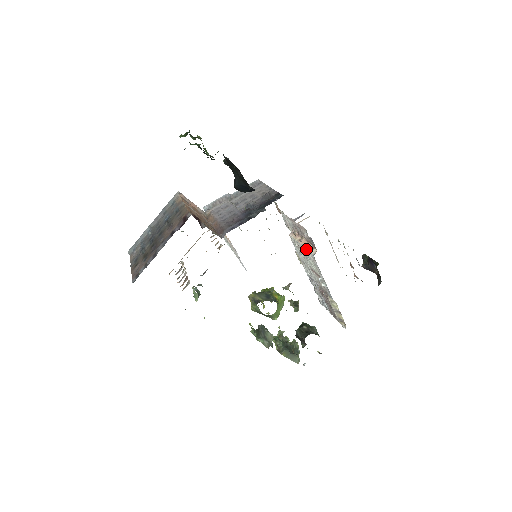
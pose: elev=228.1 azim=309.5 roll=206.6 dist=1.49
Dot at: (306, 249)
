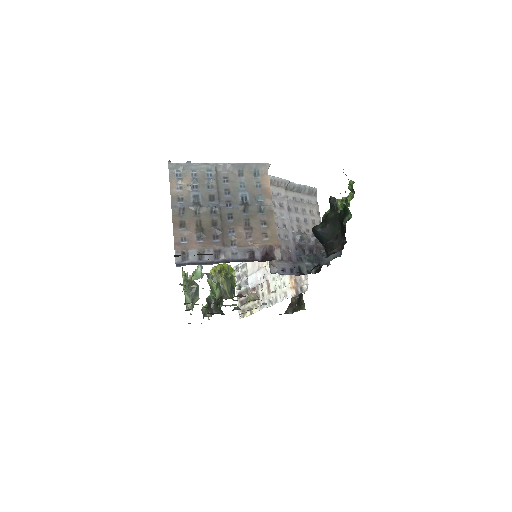
Dot at: (288, 278)
